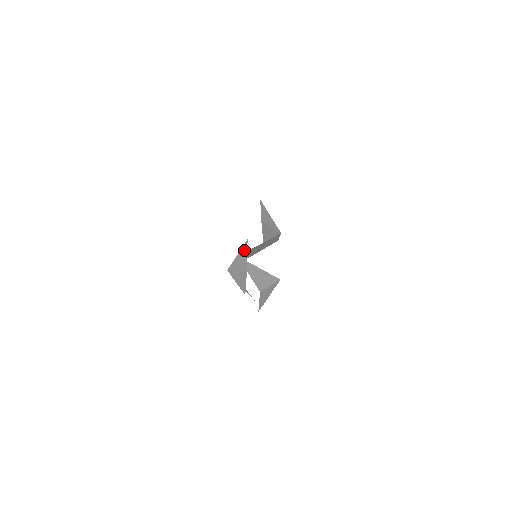
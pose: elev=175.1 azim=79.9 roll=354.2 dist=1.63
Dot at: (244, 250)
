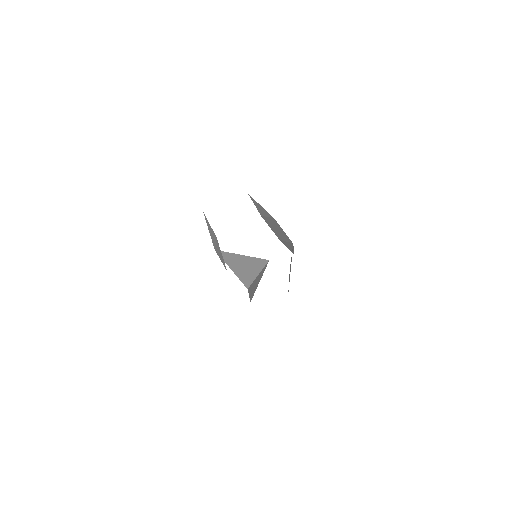
Dot at: occluded
